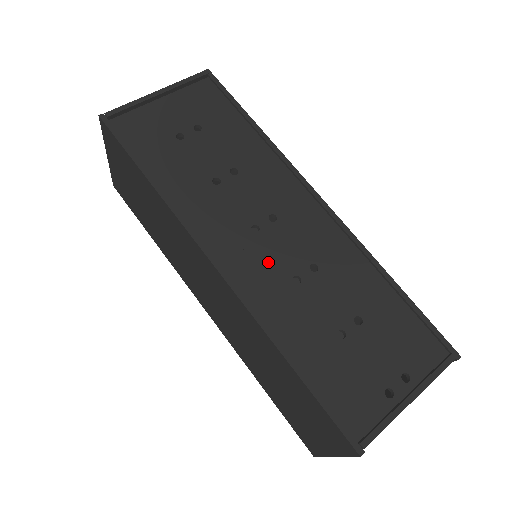
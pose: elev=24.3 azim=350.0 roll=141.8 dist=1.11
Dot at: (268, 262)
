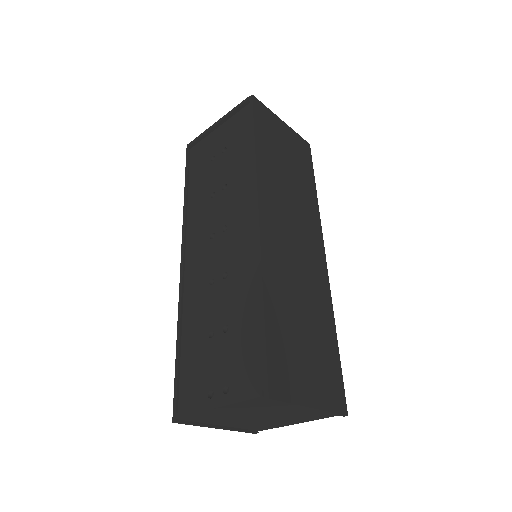
Dot at: (206, 263)
